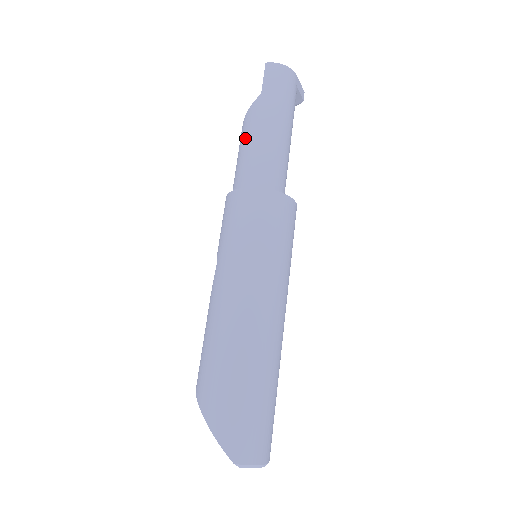
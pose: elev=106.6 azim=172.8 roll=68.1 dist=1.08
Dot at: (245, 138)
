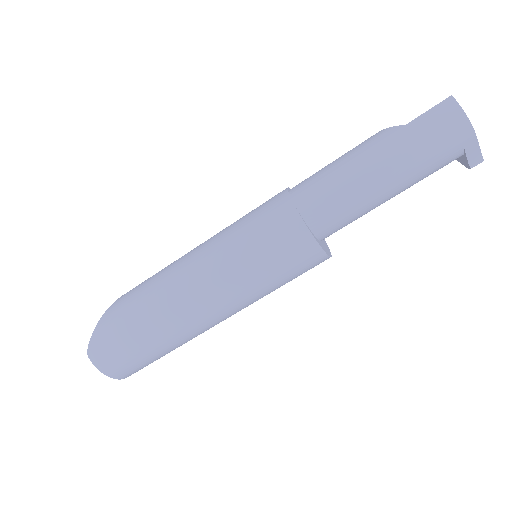
Dot at: (346, 154)
